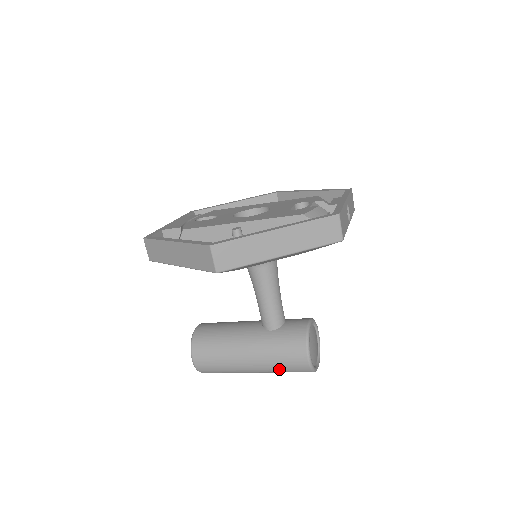
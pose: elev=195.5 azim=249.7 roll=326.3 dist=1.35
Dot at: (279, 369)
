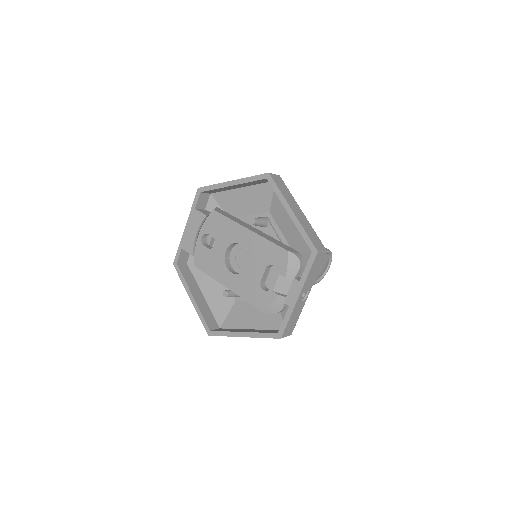
Dot at: occluded
